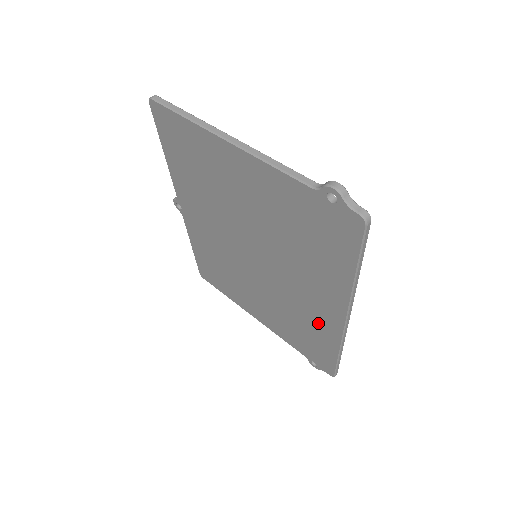
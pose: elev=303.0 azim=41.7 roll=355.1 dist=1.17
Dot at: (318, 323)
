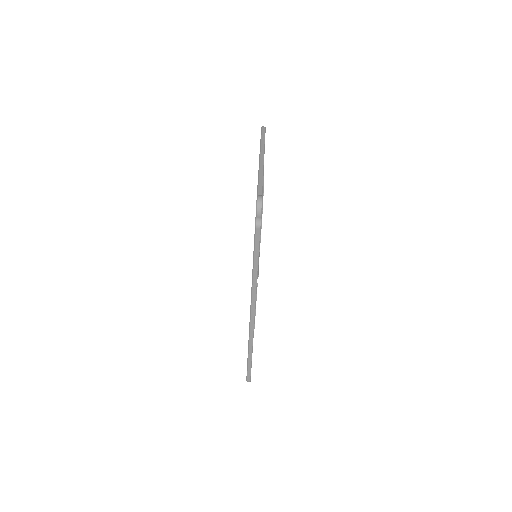
Dot at: occluded
